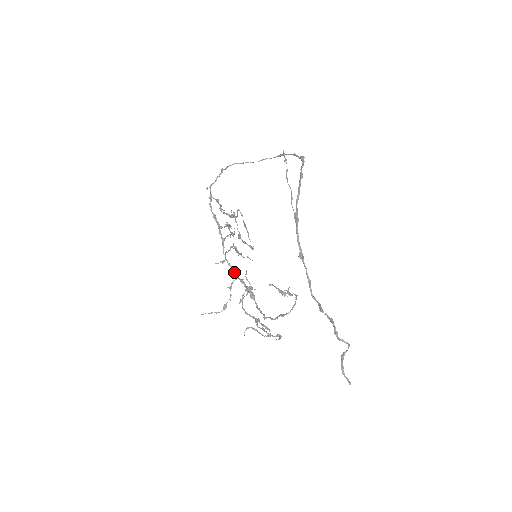
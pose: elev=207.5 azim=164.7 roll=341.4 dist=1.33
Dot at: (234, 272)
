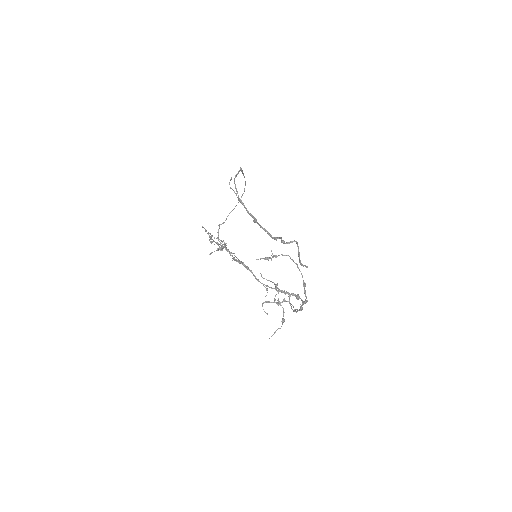
Dot at: occluded
